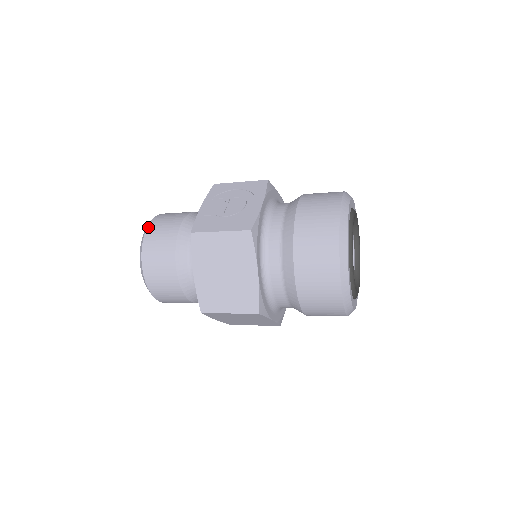
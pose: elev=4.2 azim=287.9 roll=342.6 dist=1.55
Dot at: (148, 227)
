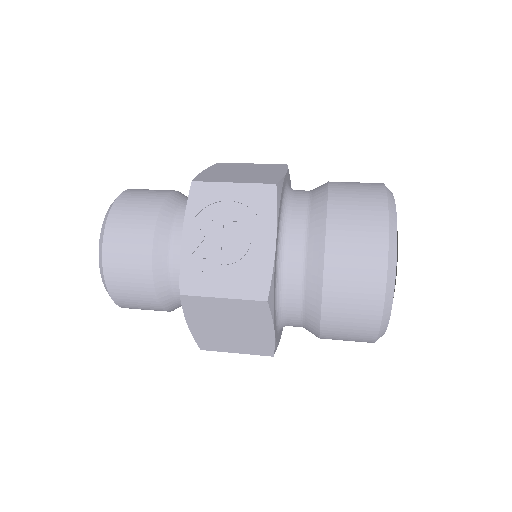
Dot at: (104, 244)
